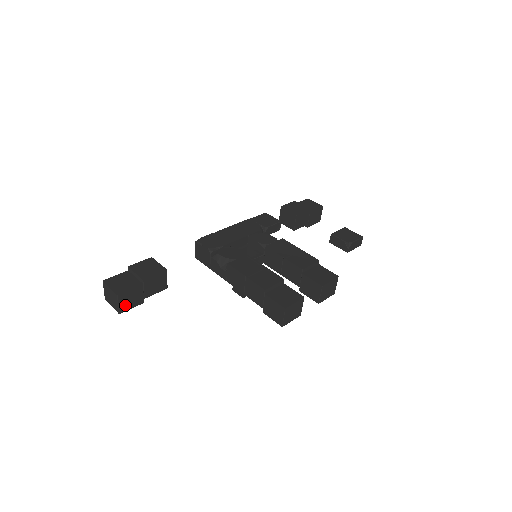
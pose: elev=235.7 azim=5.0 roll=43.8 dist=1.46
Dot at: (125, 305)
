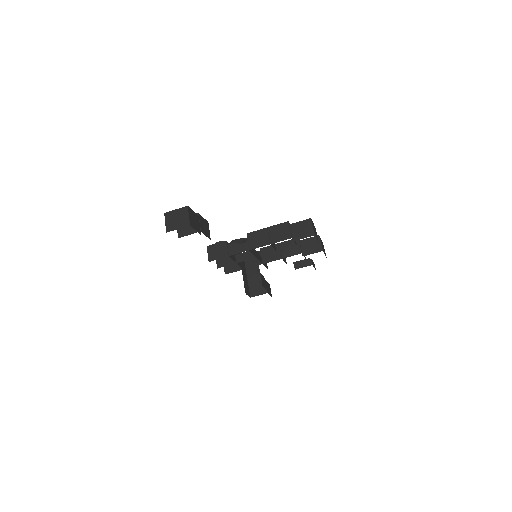
Dot at: (192, 222)
